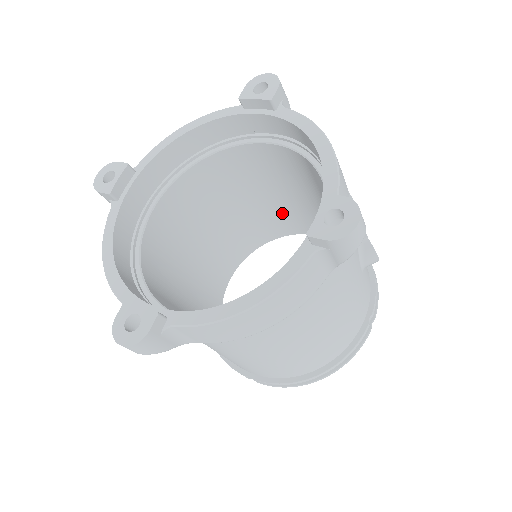
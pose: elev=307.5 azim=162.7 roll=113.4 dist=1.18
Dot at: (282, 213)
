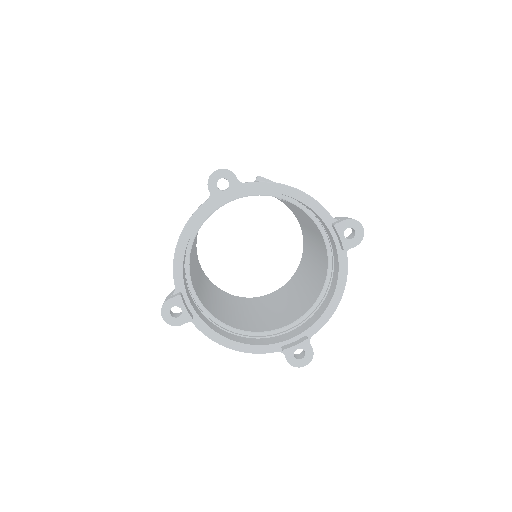
Dot at: occluded
